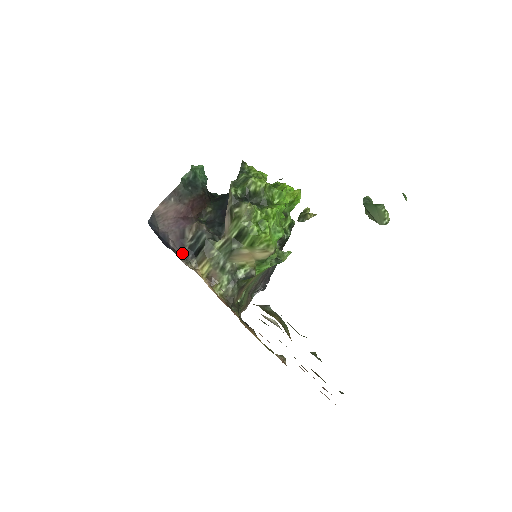
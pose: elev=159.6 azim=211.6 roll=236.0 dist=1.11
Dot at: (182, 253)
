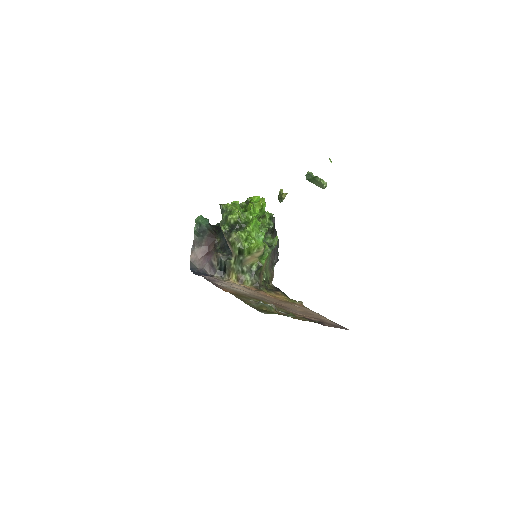
Dot at: (215, 280)
